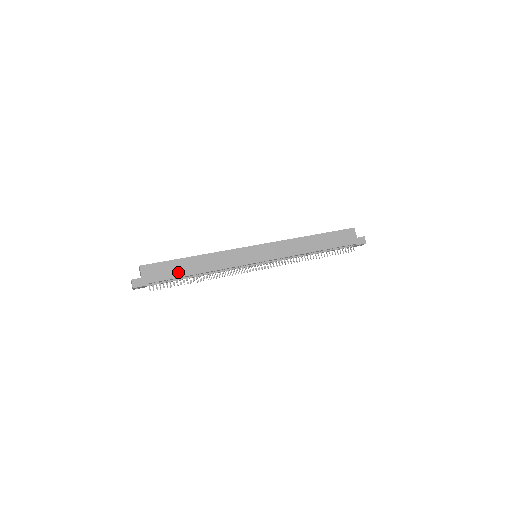
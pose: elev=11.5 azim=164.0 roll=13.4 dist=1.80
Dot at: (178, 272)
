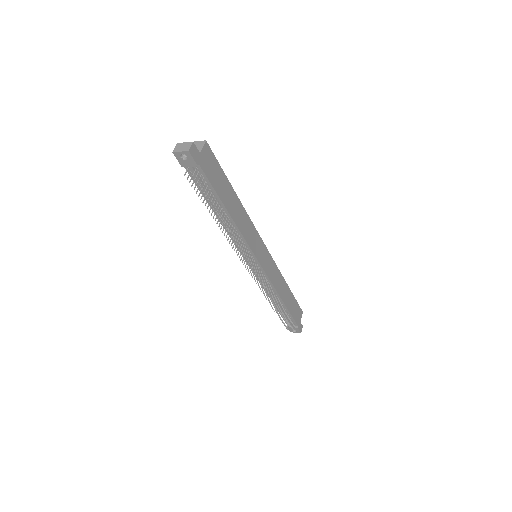
Dot at: (221, 191)
